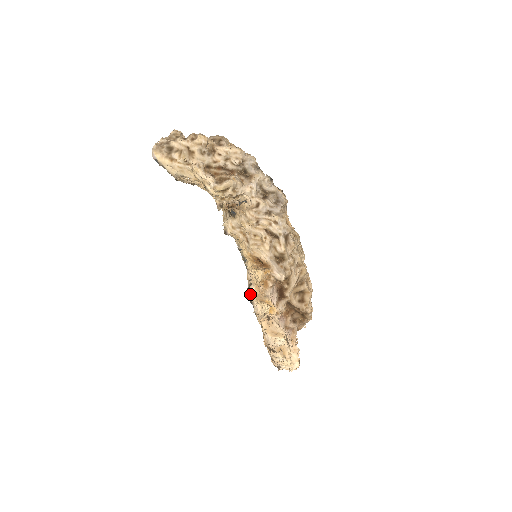
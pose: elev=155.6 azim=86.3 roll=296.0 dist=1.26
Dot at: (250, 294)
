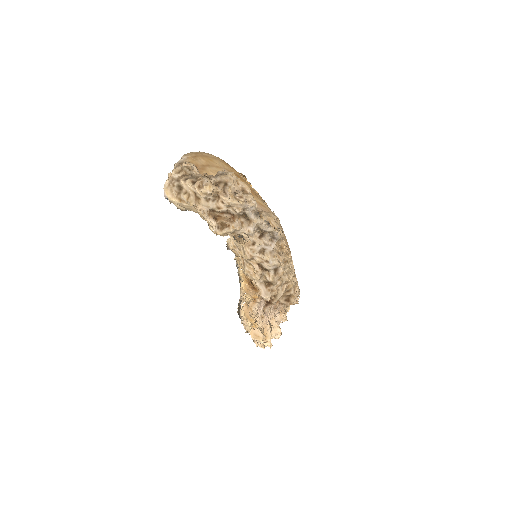
Dot at: (240, 308)
